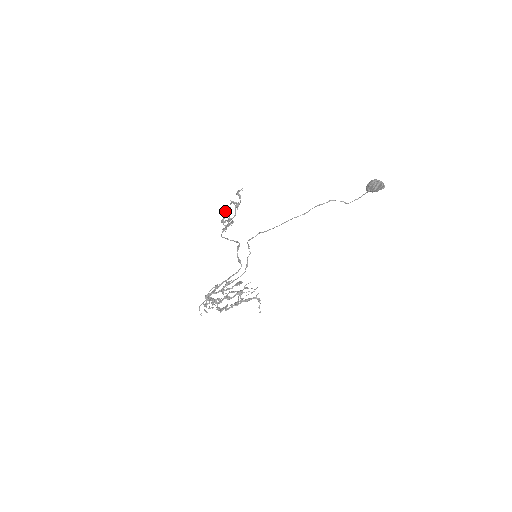
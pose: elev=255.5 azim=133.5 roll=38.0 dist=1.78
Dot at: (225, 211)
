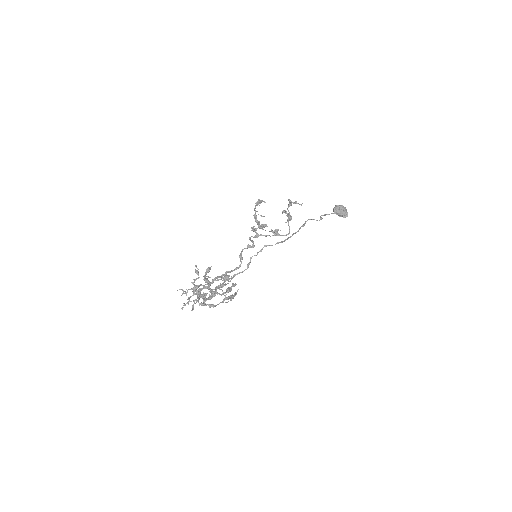
Dot at: (258, 203)
